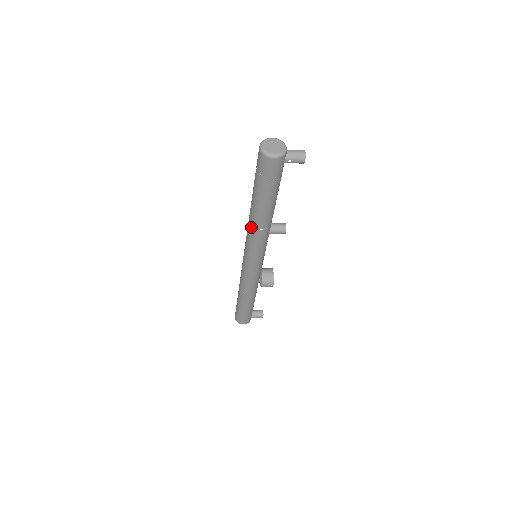
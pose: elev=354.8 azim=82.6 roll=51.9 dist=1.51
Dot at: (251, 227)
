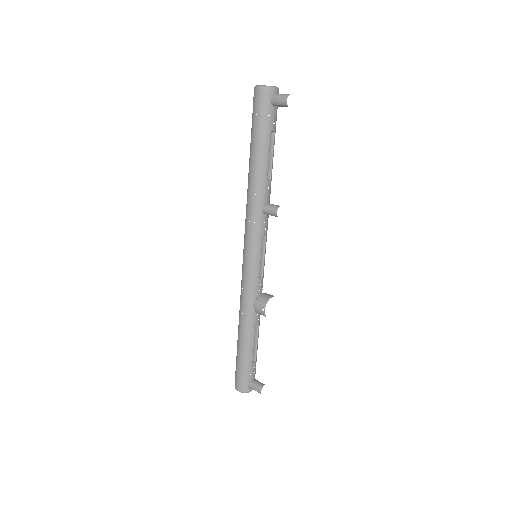
Dot at: (247, 194)
